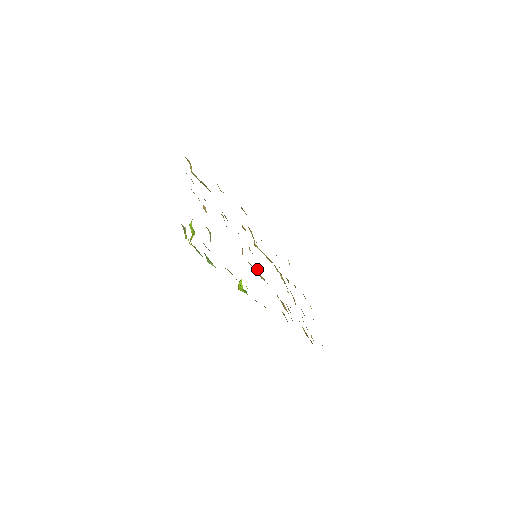
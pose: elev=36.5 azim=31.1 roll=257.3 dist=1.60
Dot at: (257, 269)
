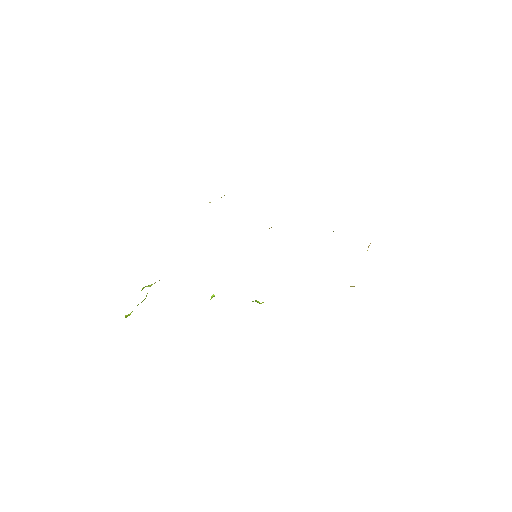
Dot at: occluded
